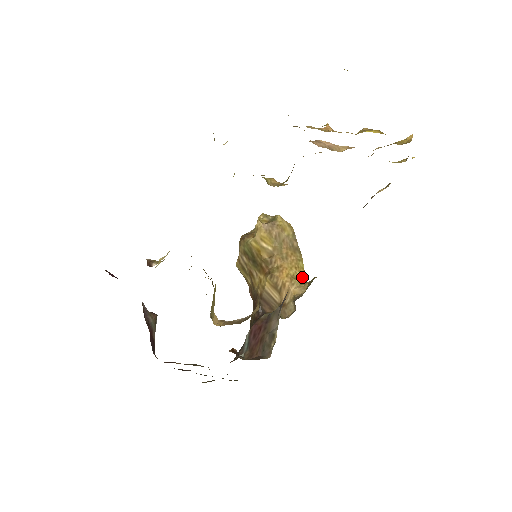
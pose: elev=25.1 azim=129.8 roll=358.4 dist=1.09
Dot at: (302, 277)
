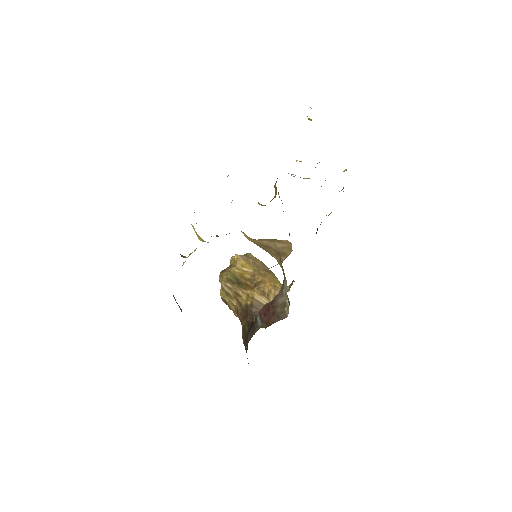
Dot at: (280, 287)
